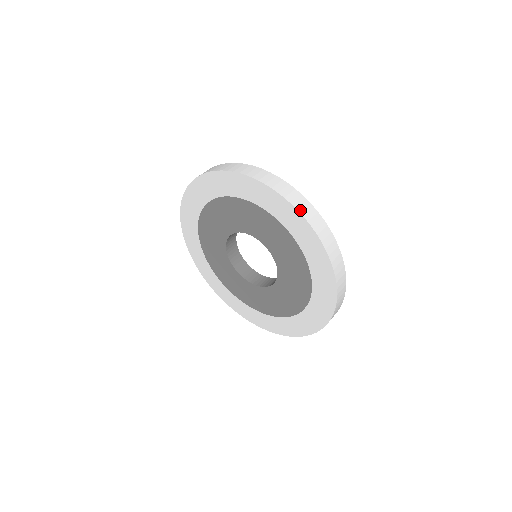
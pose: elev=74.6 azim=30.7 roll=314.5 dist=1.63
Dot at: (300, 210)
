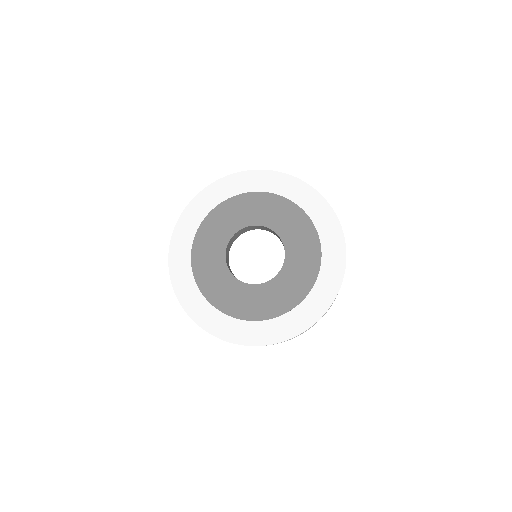
Dot at: (275, 172)
